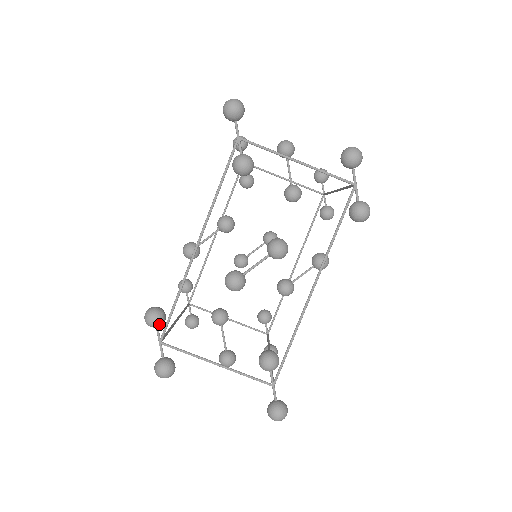
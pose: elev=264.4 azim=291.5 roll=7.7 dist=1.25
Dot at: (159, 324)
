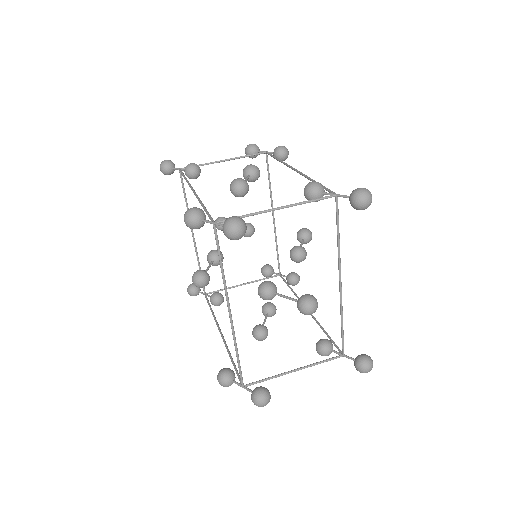
Dot at: (201, 212)
